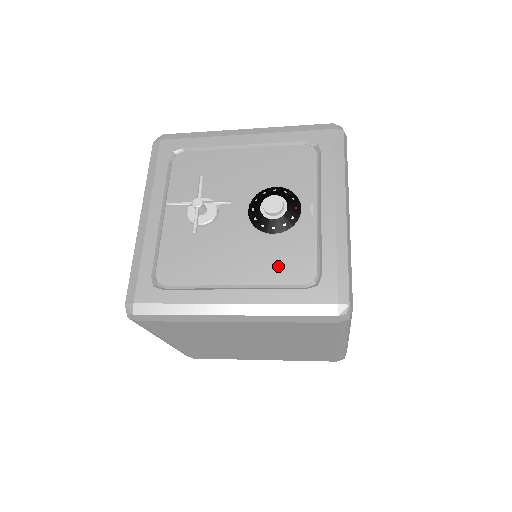
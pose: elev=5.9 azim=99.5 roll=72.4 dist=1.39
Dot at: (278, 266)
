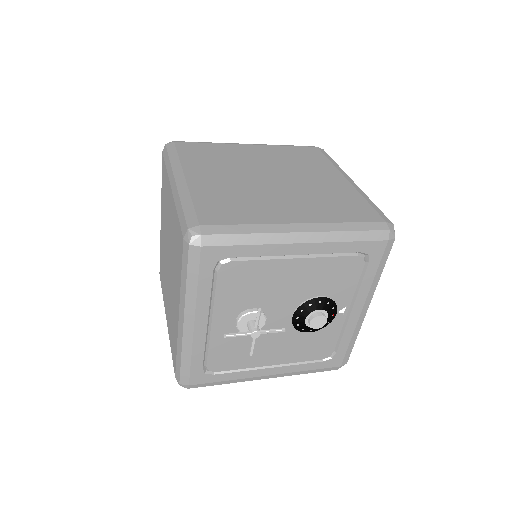
Dot at: (307, 351)
